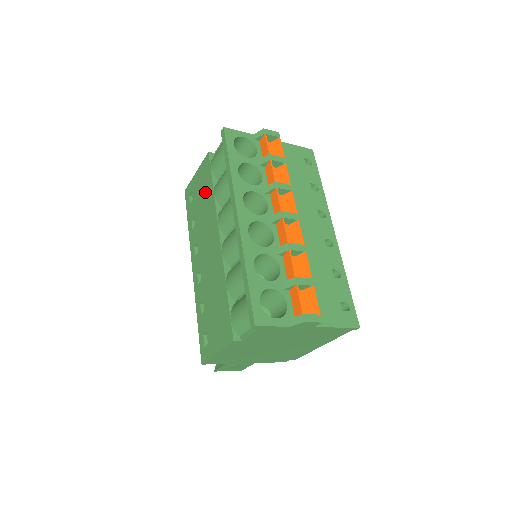
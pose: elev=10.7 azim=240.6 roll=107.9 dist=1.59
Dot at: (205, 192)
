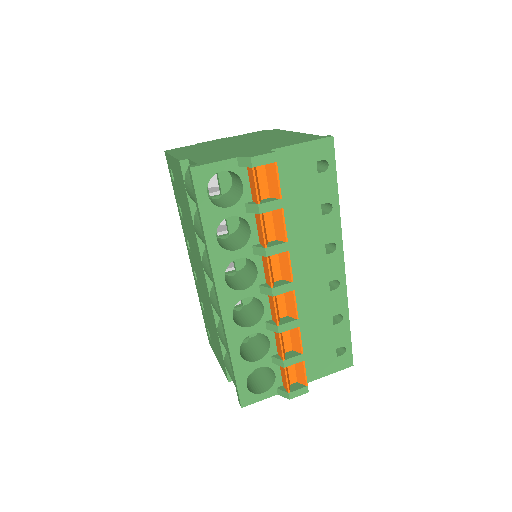
Dot at: (185, 205)
